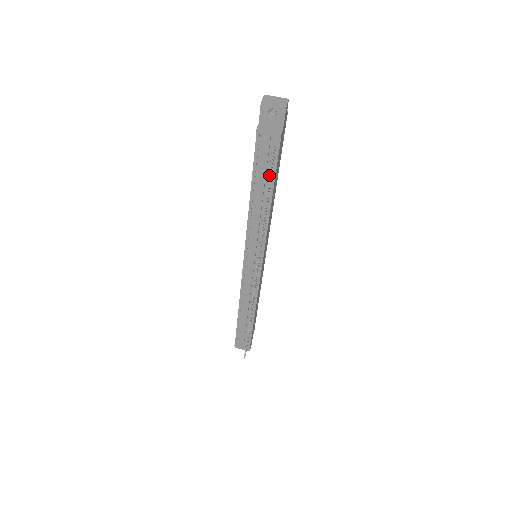
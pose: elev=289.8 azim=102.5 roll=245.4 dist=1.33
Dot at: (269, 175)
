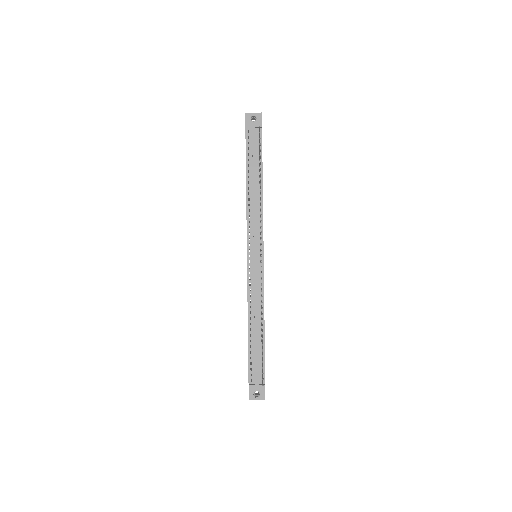
Dot at: (260, 143)
